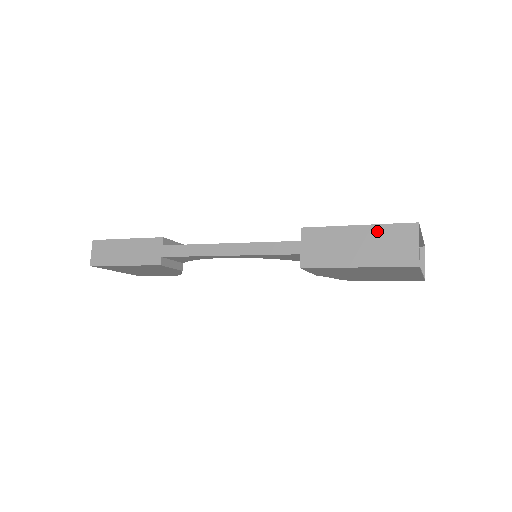
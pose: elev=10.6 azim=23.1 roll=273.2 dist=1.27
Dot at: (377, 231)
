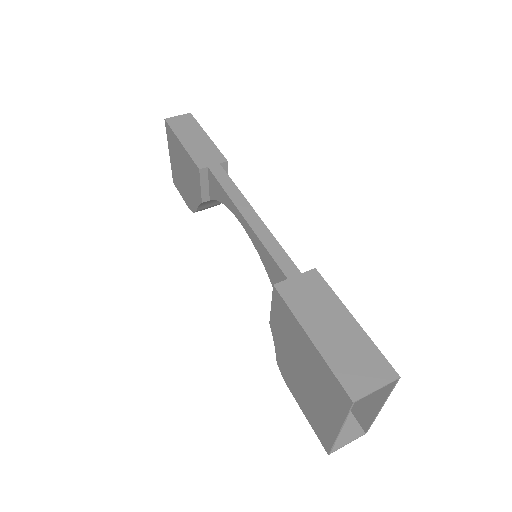
Dot at: (362, 339)
